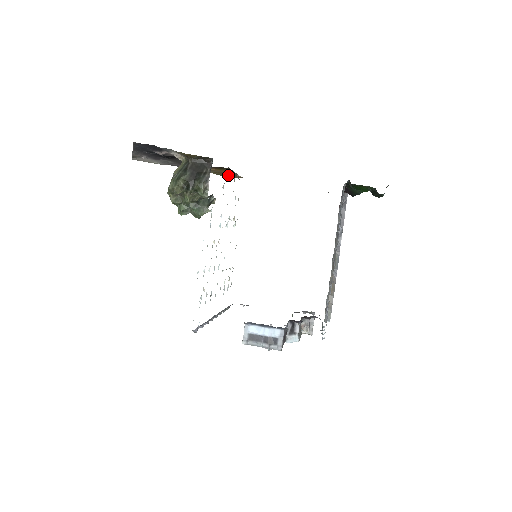
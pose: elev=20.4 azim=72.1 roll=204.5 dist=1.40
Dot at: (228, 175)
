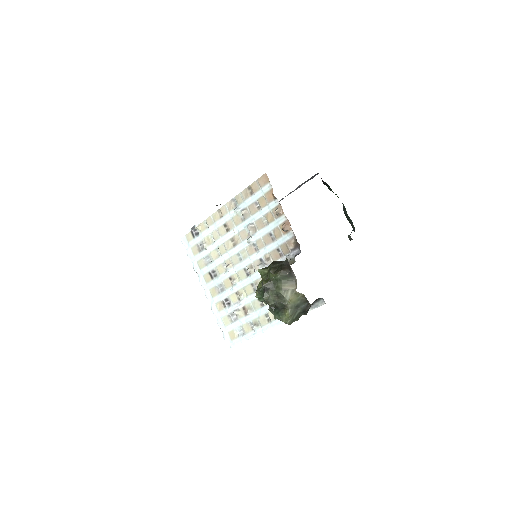
Dot at: occluded
